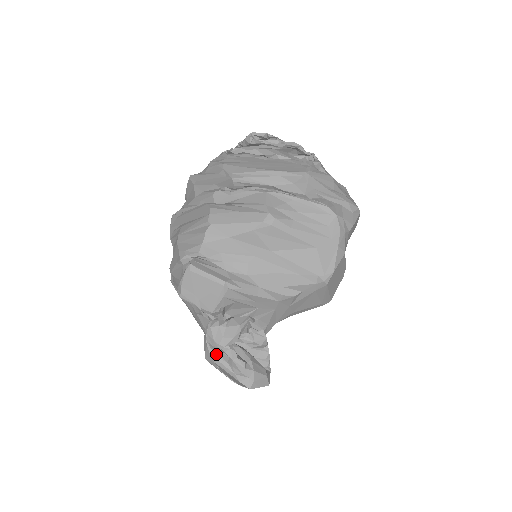
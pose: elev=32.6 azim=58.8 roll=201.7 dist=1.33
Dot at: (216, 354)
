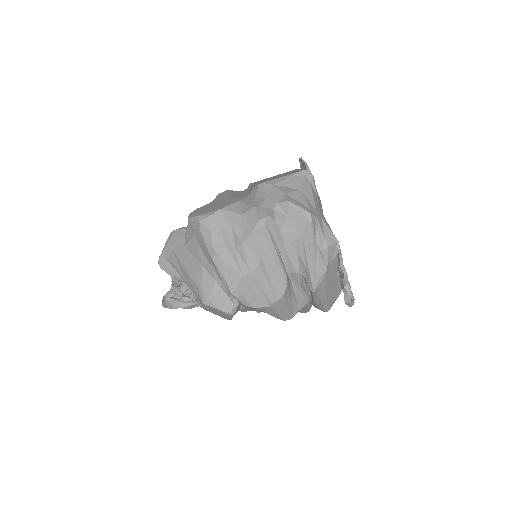
Dot at: occluded
